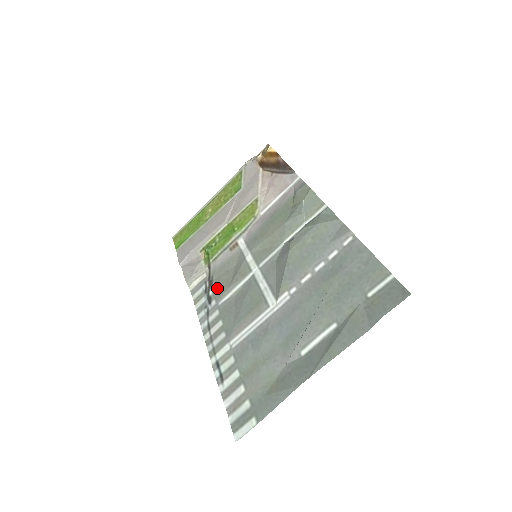
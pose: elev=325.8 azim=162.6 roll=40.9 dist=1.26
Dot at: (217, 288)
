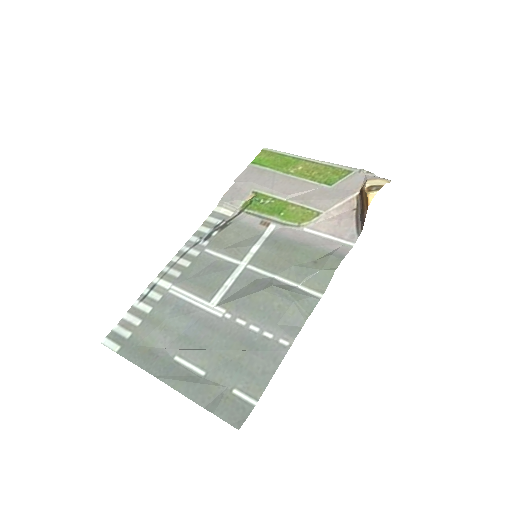
Dot at: (220, 237)
